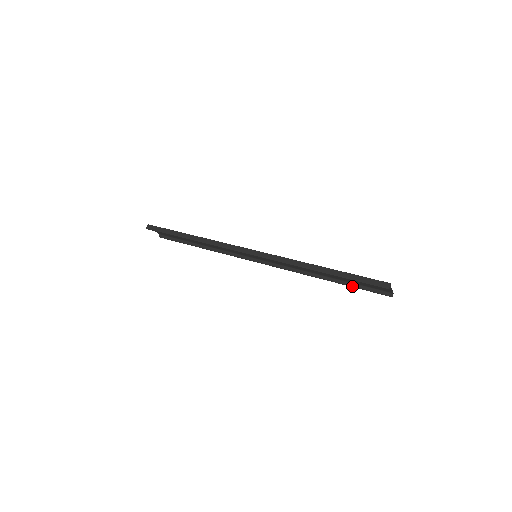
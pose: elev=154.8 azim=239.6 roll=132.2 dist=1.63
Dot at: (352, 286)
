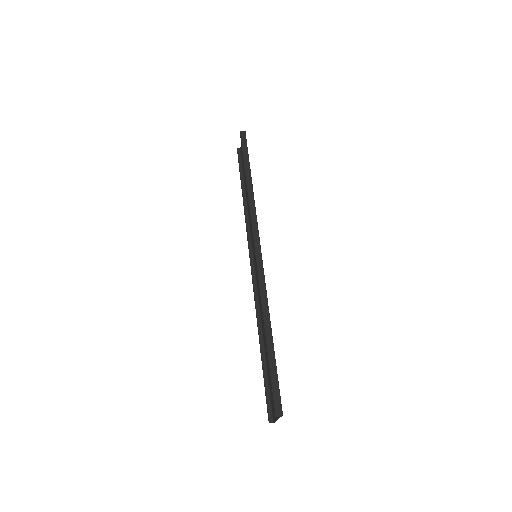
Dot at: (264, 373)
